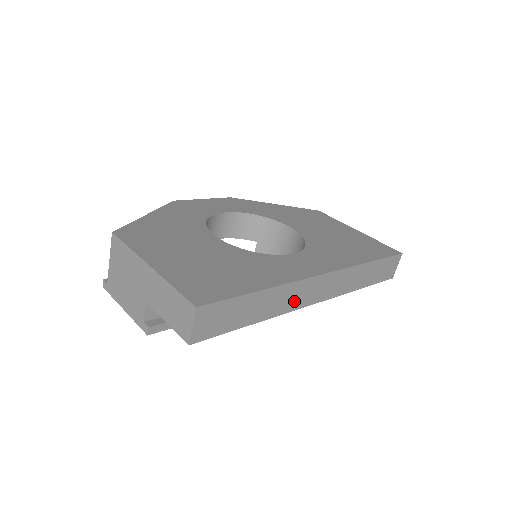
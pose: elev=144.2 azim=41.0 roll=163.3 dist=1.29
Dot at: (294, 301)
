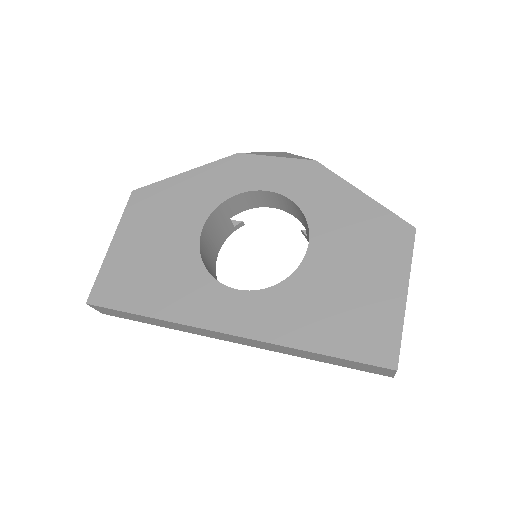
Dot at: (199, 332)
